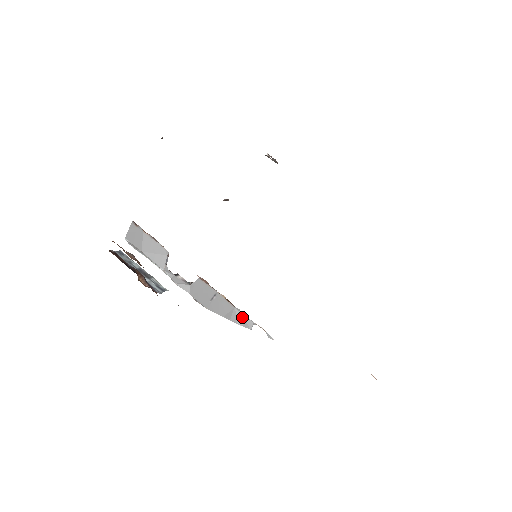
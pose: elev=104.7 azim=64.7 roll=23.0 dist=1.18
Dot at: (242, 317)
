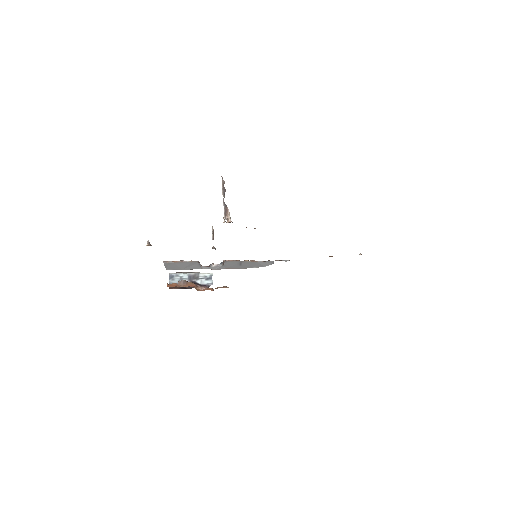
Dot at: (265, 263)
